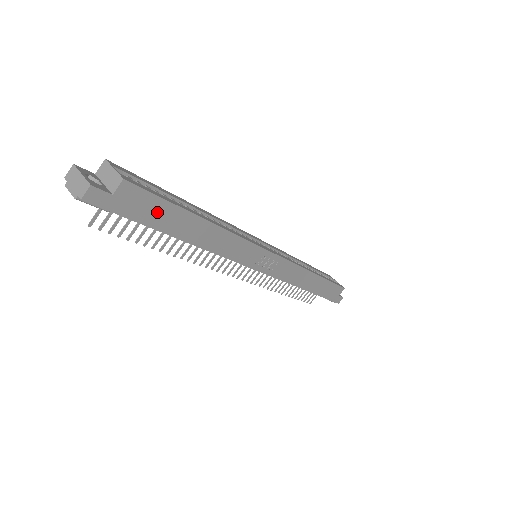
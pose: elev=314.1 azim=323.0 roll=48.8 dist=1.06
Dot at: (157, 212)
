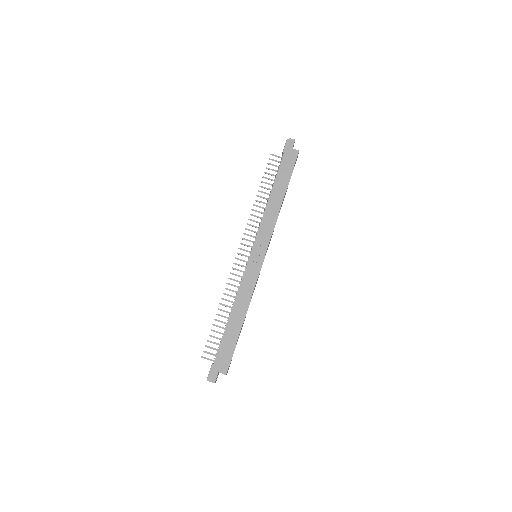
Dot at: (286, 169)
